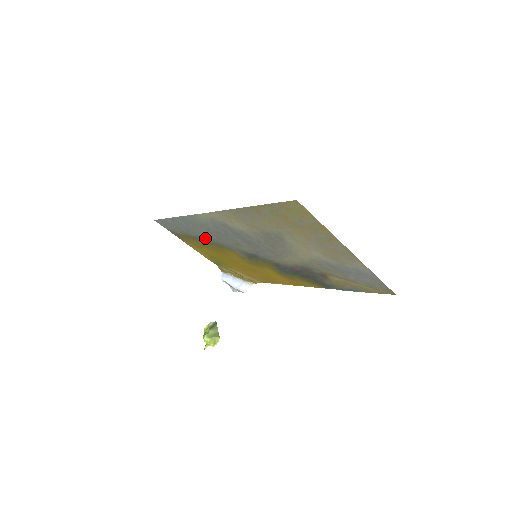
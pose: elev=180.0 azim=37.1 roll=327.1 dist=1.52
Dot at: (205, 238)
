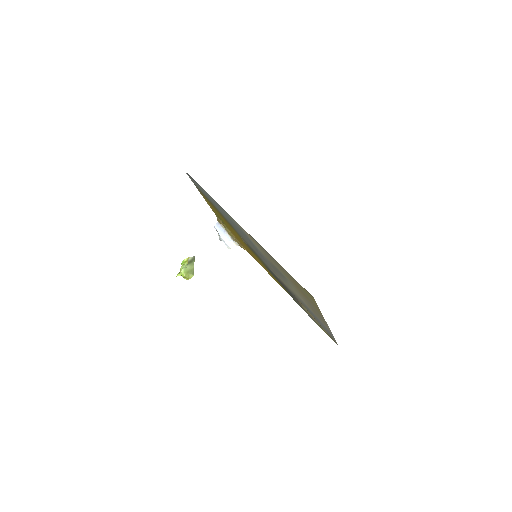
Dot at: occluded
